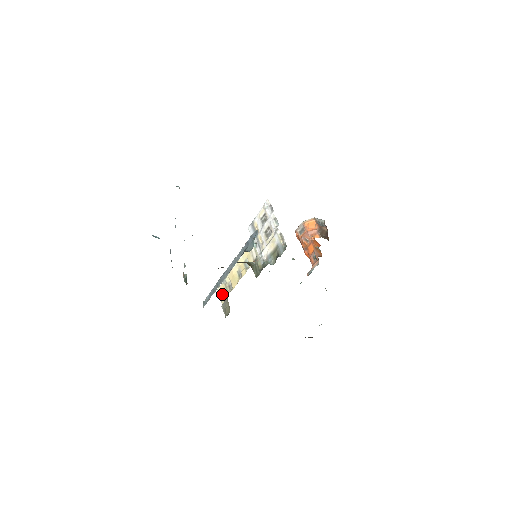
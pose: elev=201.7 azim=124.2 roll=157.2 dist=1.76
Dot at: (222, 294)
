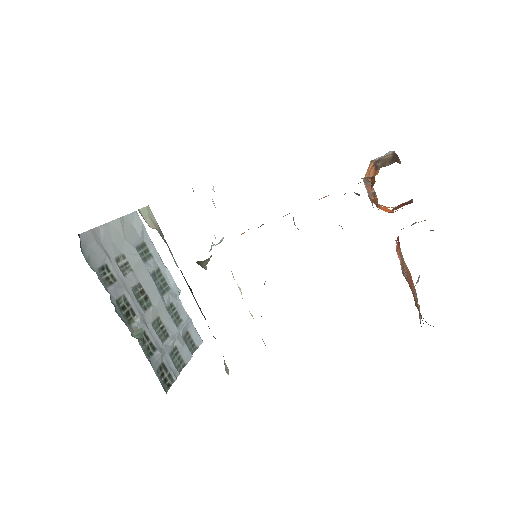
Dot at: occluded
